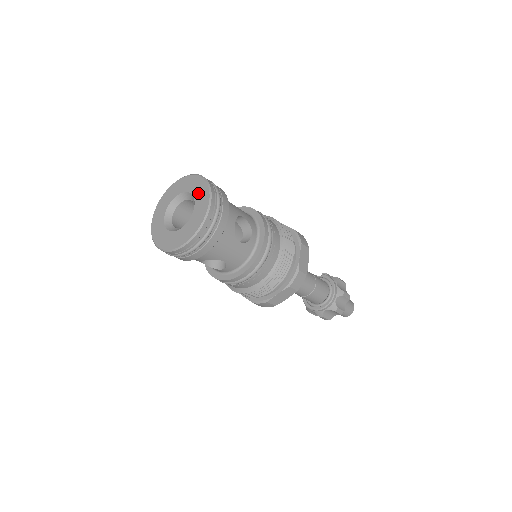
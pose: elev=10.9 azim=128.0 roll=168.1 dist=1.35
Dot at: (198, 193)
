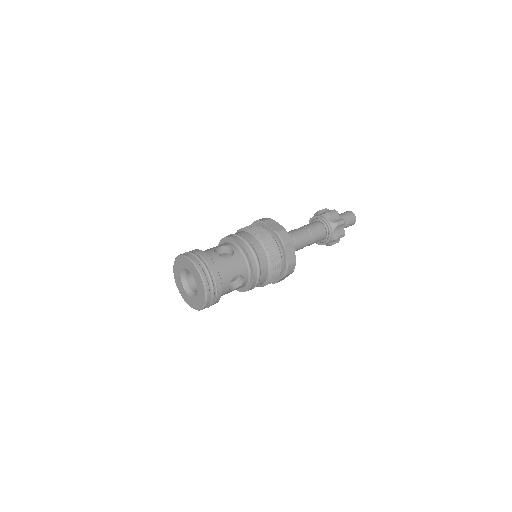
Dot at: (183, 265)
